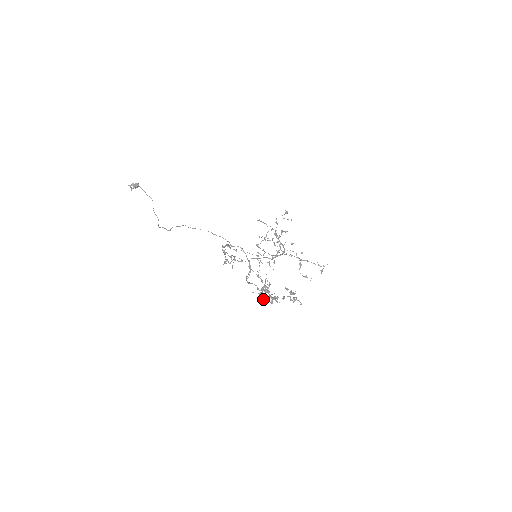
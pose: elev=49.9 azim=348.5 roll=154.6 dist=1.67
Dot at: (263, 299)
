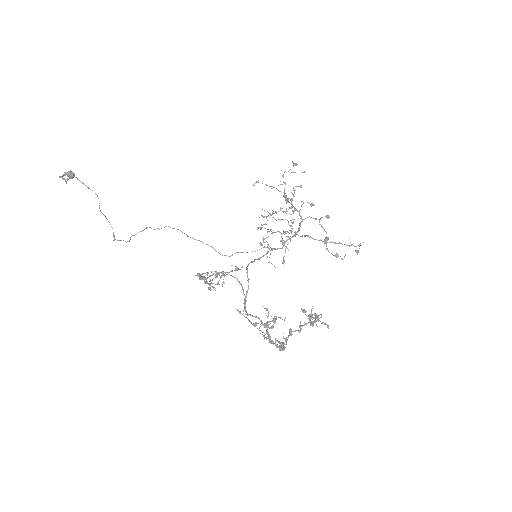
Dot at: (269, 341)
